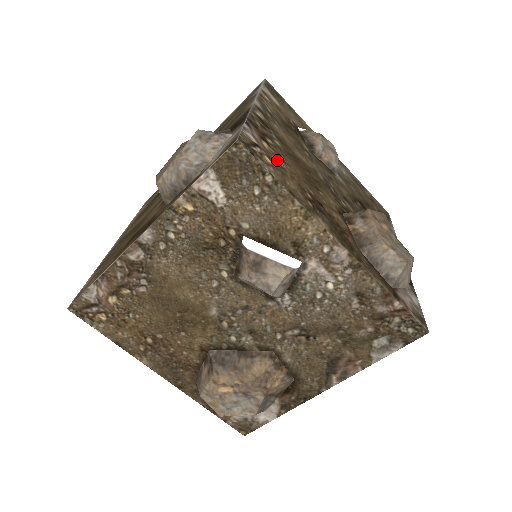
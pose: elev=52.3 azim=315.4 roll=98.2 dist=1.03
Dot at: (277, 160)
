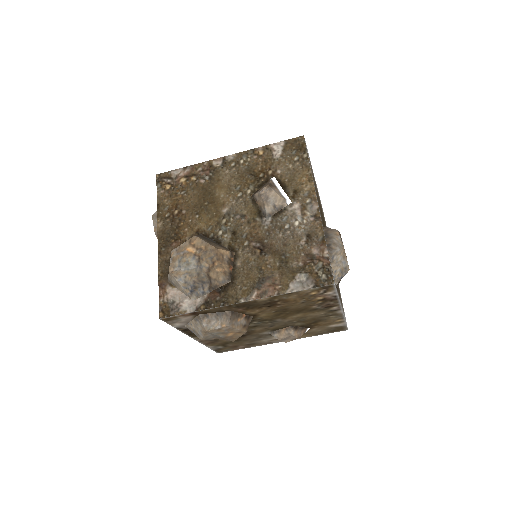
Dot at: occluded
